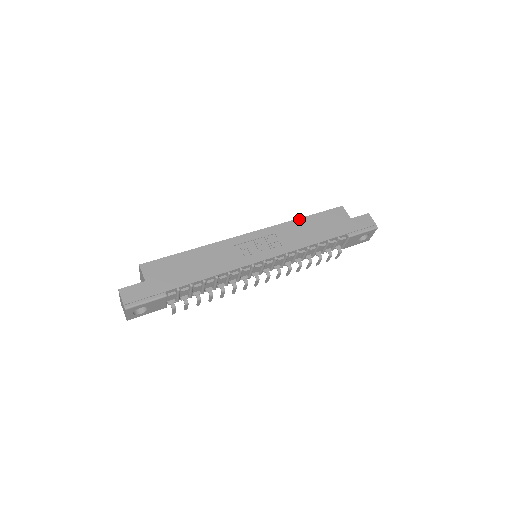
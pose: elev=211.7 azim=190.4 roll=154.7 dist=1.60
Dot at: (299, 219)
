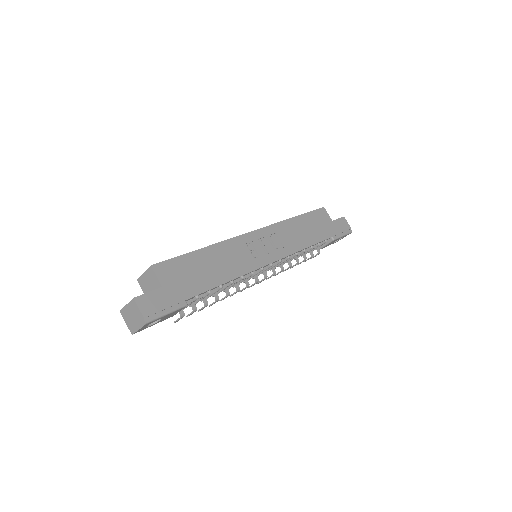
Dot at: (293, 218)
